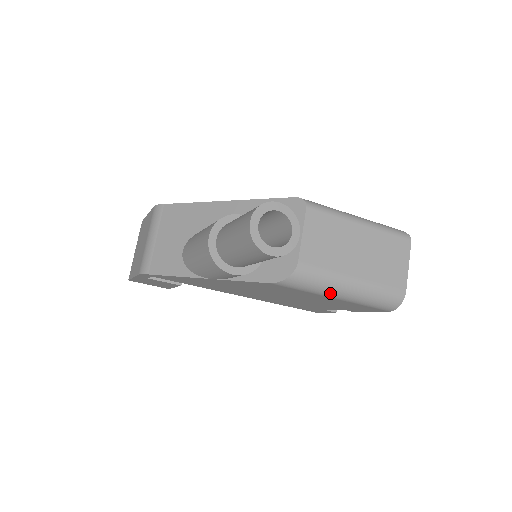
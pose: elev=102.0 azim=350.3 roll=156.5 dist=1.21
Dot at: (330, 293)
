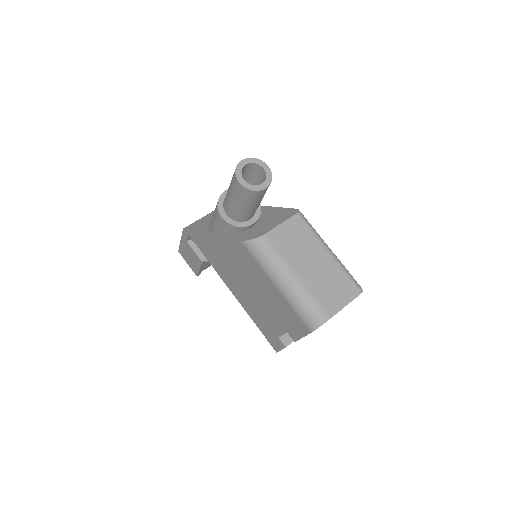
Dot at: (273, 275)
